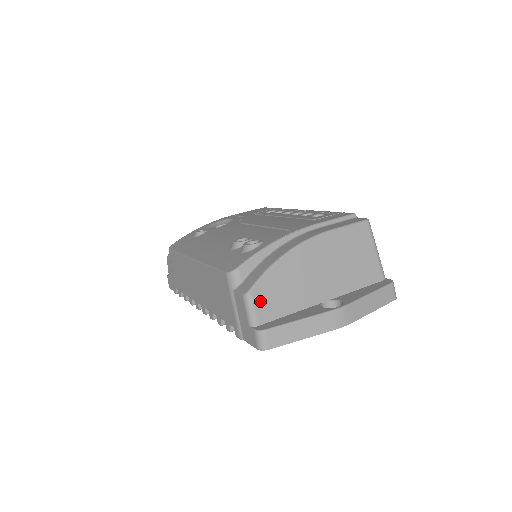
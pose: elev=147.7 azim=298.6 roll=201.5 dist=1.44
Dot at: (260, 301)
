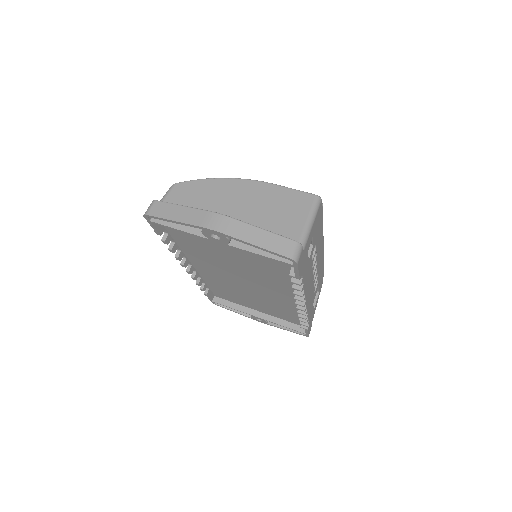
Dot at: (176, 193)
